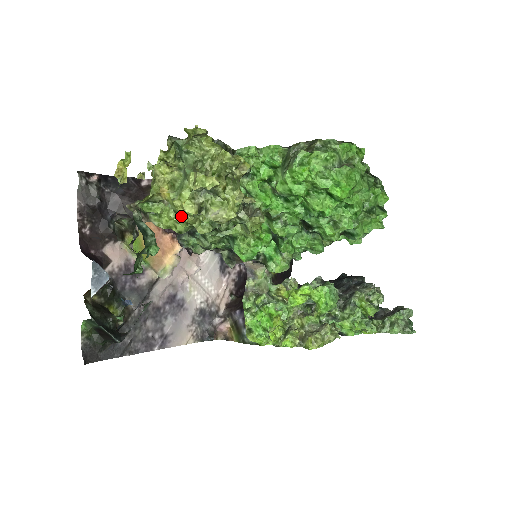
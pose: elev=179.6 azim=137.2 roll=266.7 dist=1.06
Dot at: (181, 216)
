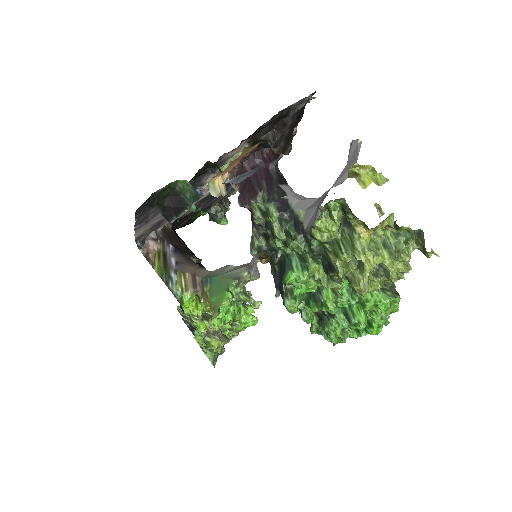
Dot at: (350, 253)
